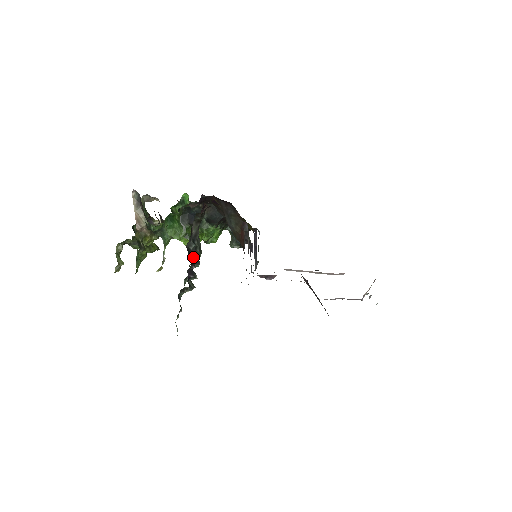
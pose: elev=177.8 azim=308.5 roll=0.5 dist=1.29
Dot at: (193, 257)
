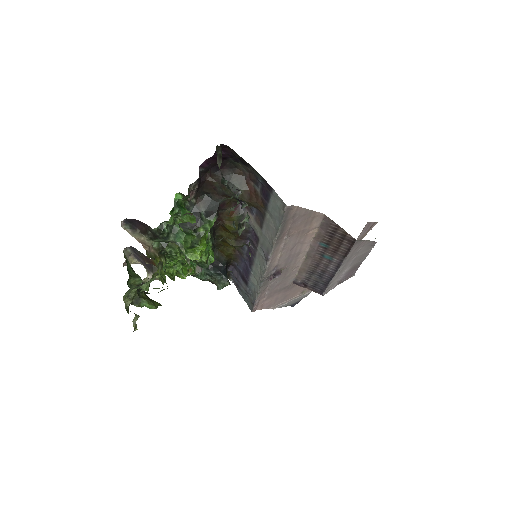
Dot at: occluded
